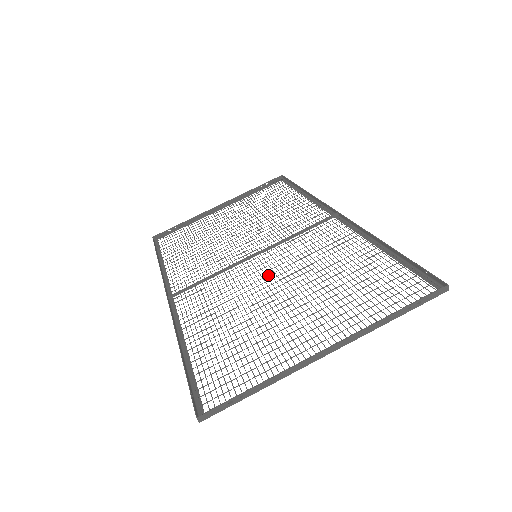
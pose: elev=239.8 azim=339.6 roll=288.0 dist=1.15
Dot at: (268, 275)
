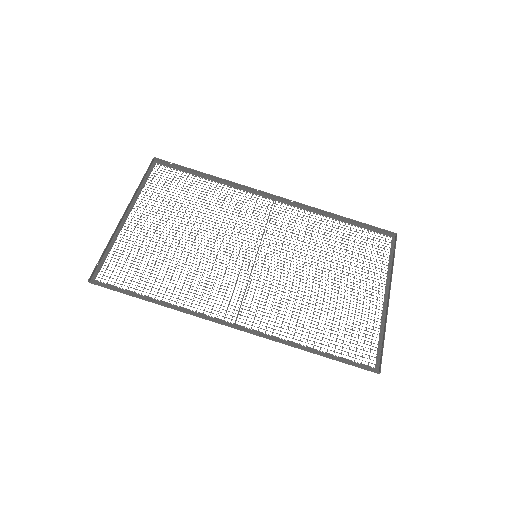
Dot at: occluded
